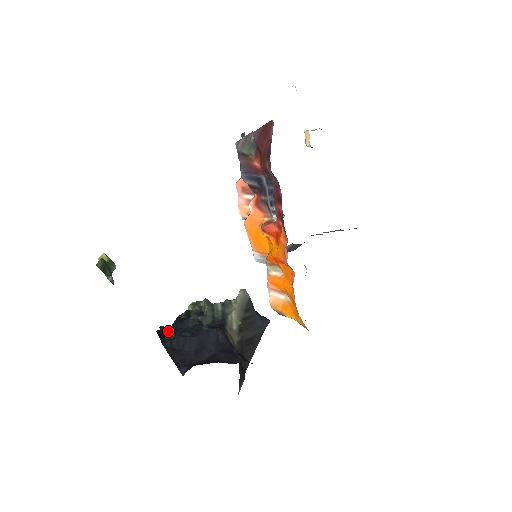
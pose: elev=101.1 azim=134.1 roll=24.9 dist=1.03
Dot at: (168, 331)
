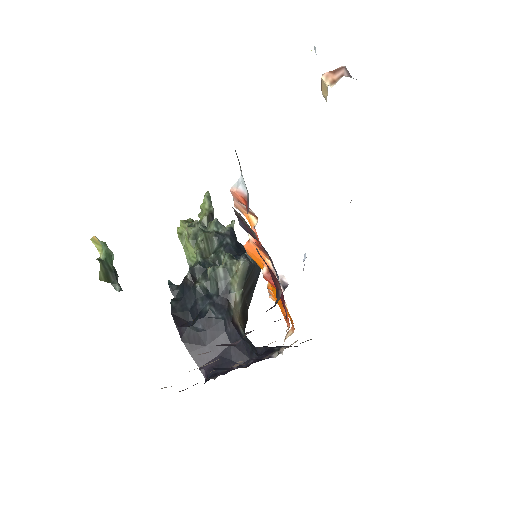
Dot at: (180, 306)
